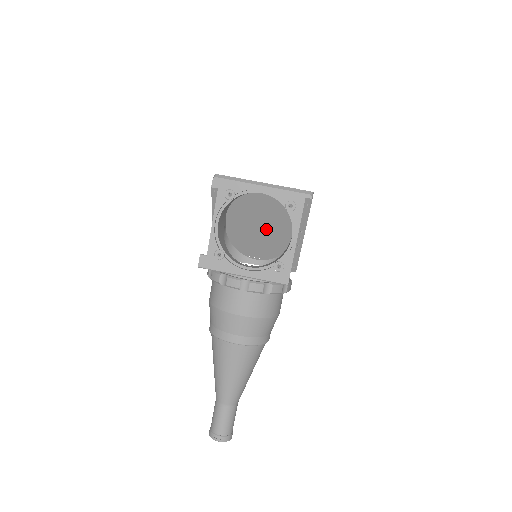
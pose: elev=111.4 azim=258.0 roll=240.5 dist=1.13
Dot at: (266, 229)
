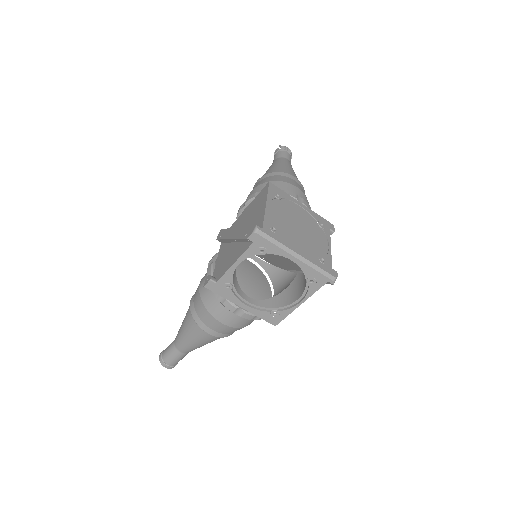
Dot at: (278, 258)
